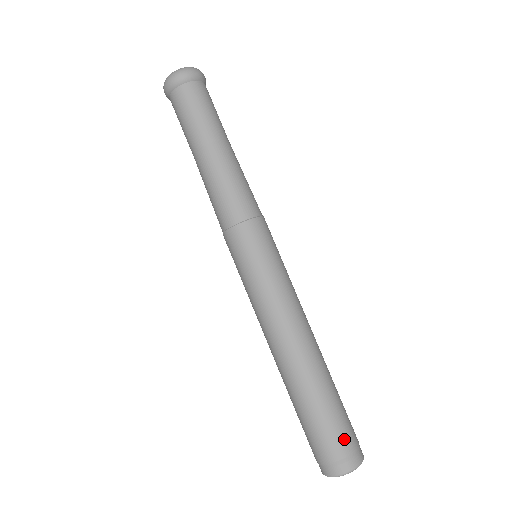
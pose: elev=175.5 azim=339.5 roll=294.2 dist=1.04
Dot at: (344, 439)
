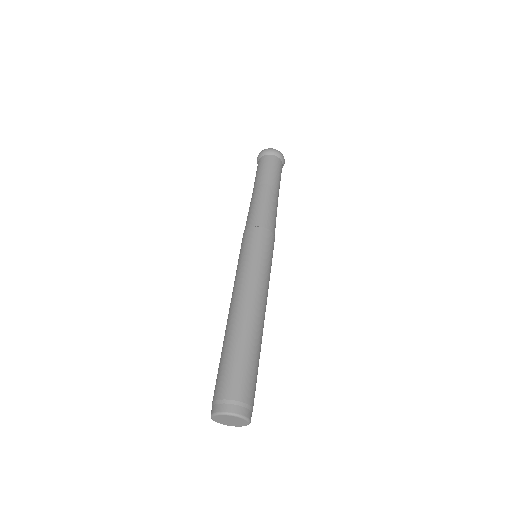
Dot at: (240, 387)
